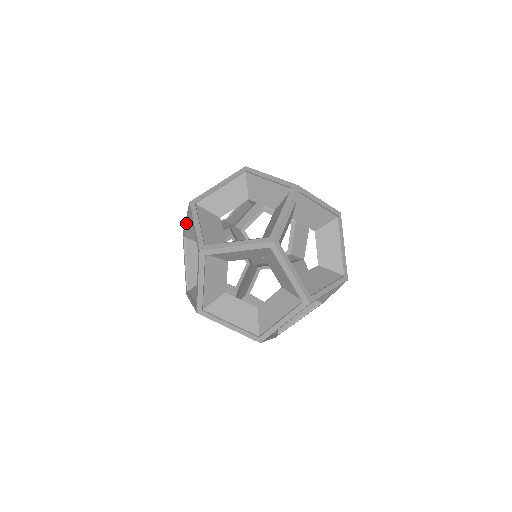
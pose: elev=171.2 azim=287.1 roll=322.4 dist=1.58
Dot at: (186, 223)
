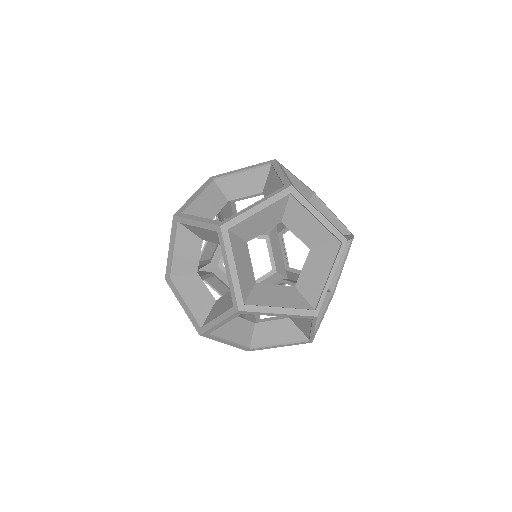
Dot at: occluded
